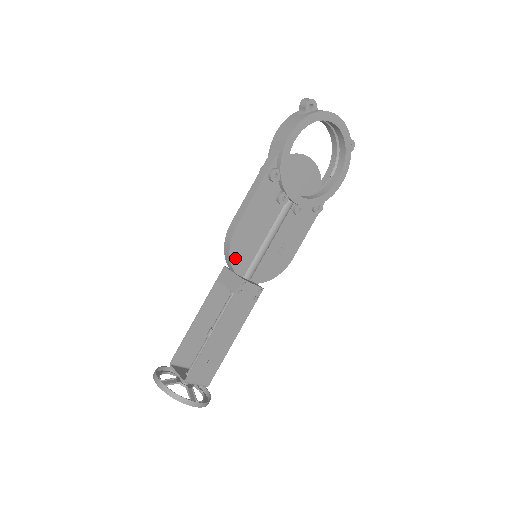
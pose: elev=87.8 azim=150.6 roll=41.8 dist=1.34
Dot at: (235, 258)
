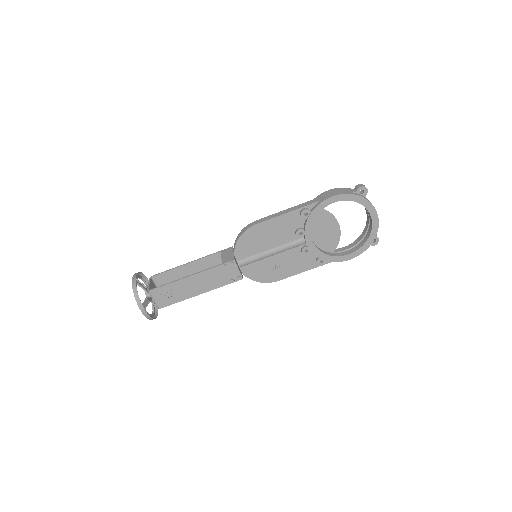
Dot at: (241, 243)
